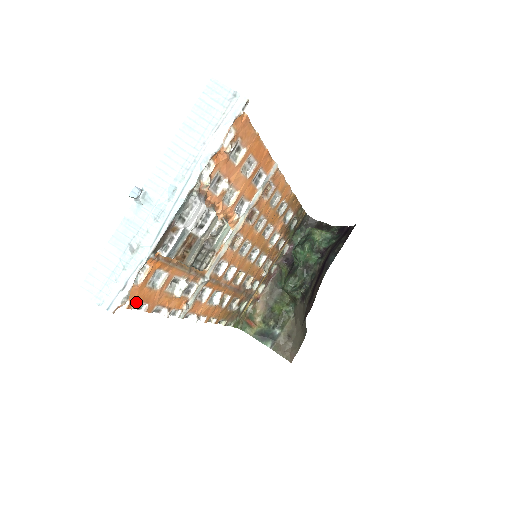
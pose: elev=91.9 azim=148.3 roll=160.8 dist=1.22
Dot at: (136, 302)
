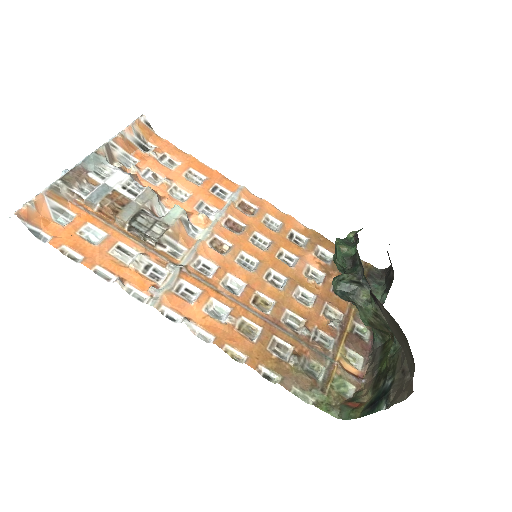
Dot at: (65, 246)
